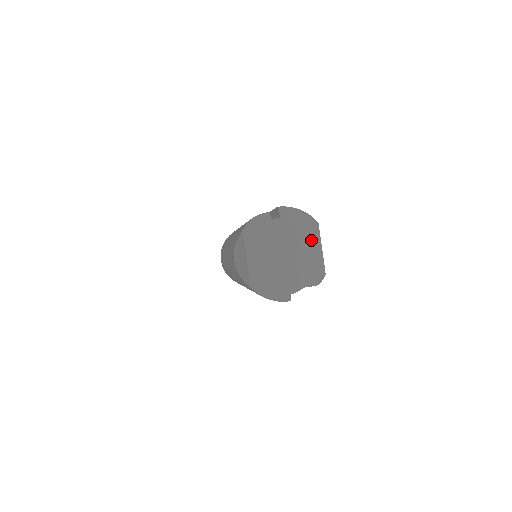
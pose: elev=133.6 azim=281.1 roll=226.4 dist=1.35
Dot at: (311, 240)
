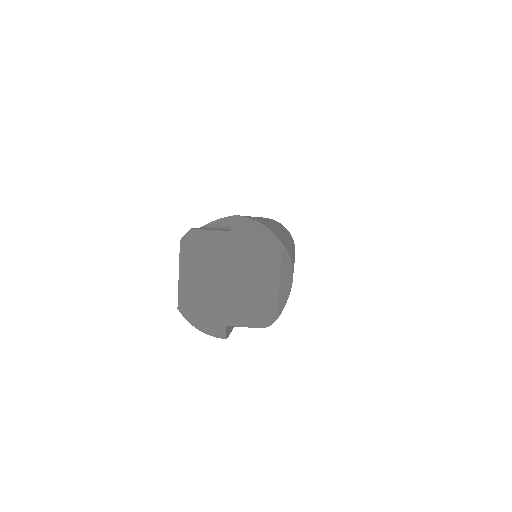
Dot at: (267, 268)
